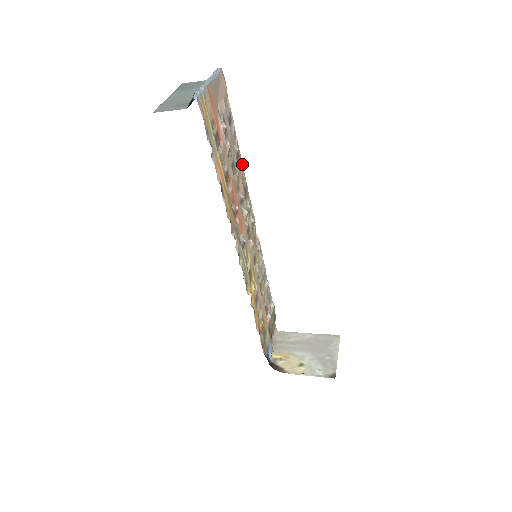
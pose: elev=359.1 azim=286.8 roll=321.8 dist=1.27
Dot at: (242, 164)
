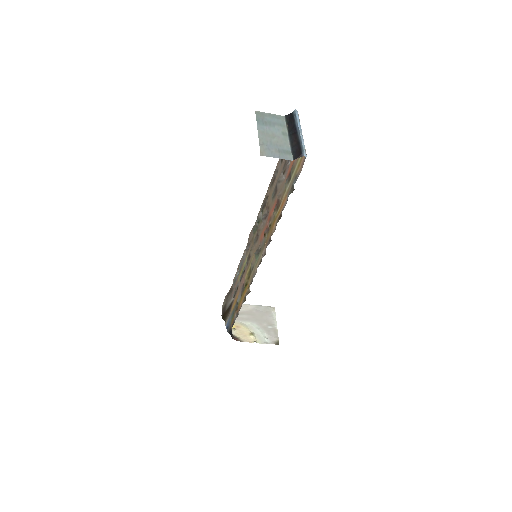
Dot at: (270, 182)
